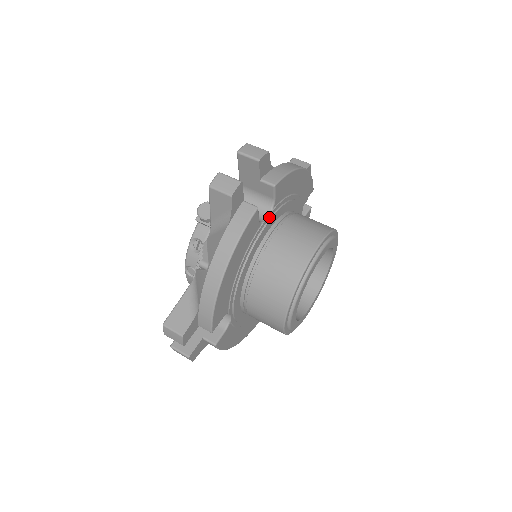
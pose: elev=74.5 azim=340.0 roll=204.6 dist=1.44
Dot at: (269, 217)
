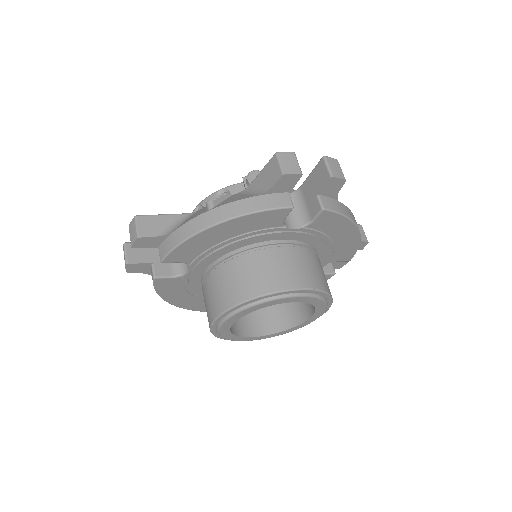
Dot at: (295, 229)
